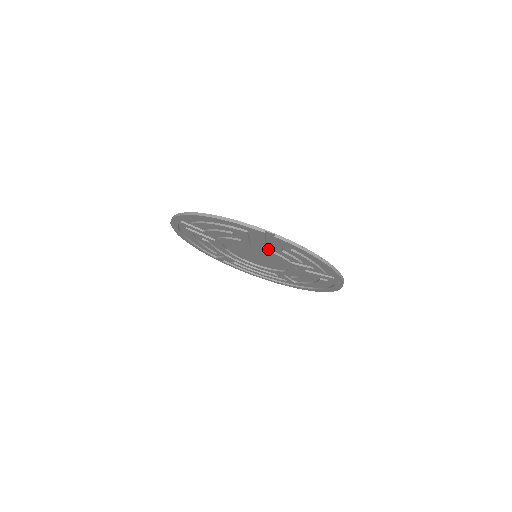
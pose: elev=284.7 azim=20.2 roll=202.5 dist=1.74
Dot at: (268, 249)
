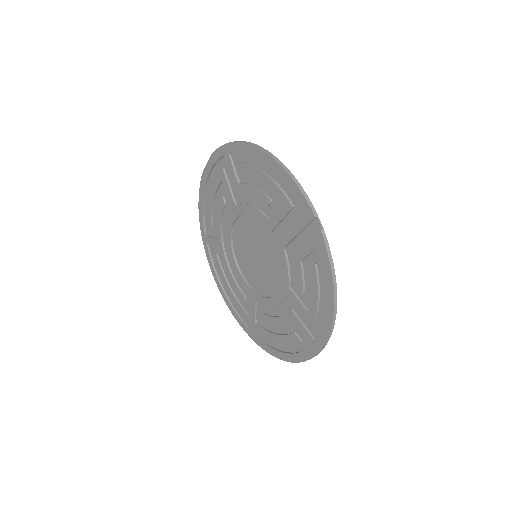
Dot at: (285, 250)
